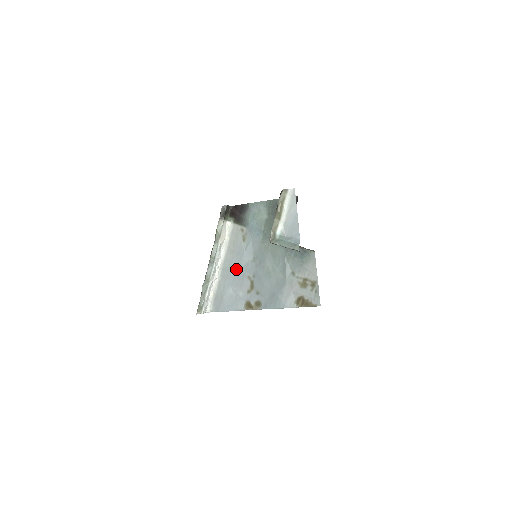
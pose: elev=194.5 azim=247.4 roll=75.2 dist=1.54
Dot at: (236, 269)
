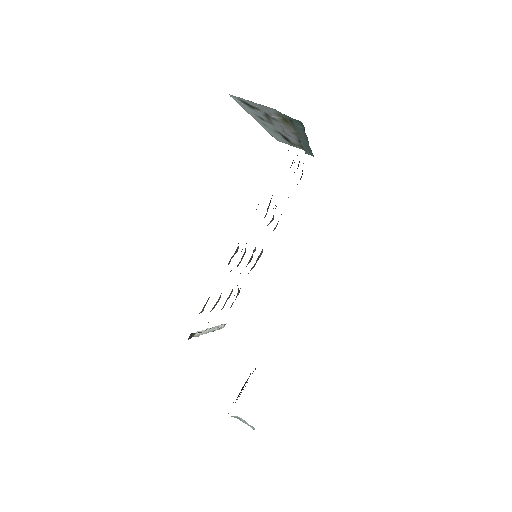
Dot at: occluded
